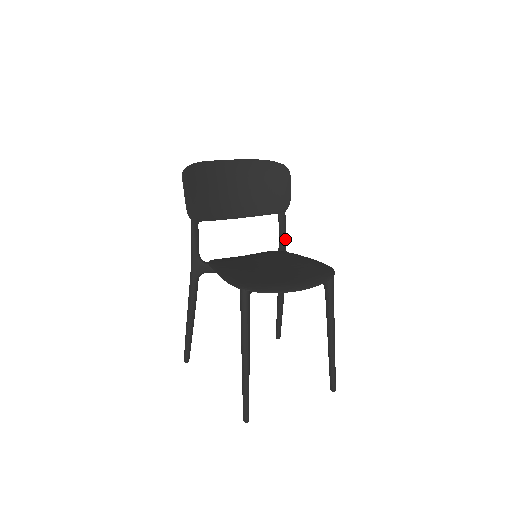
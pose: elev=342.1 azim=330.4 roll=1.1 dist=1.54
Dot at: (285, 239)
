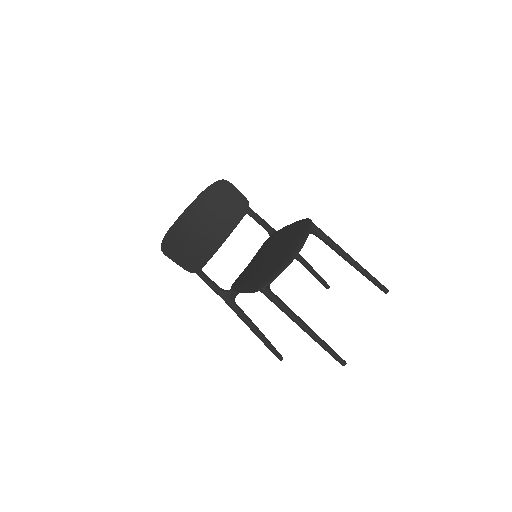
Dot at: (267, 224)
